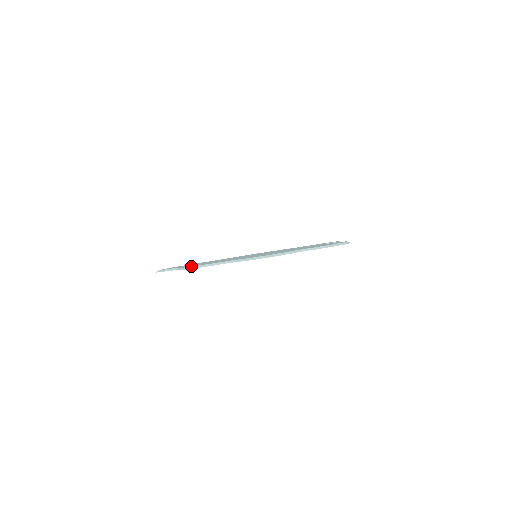
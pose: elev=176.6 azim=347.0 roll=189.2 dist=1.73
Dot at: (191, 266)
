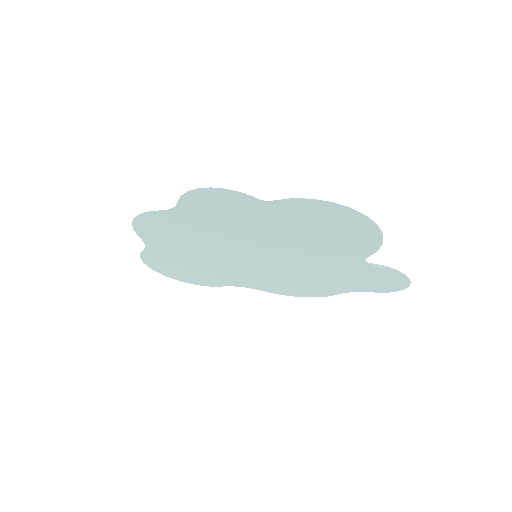
Dot at: (140, 218)
